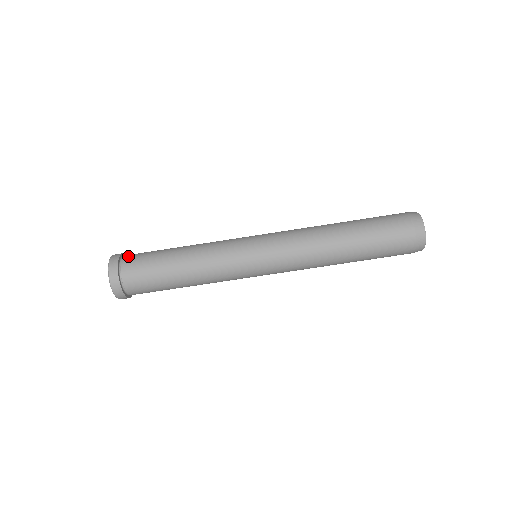
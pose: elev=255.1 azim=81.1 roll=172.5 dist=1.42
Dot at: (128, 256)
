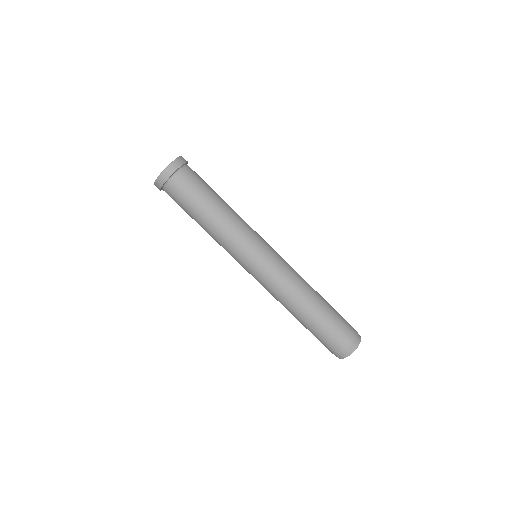
Dot at: (189, 169)
